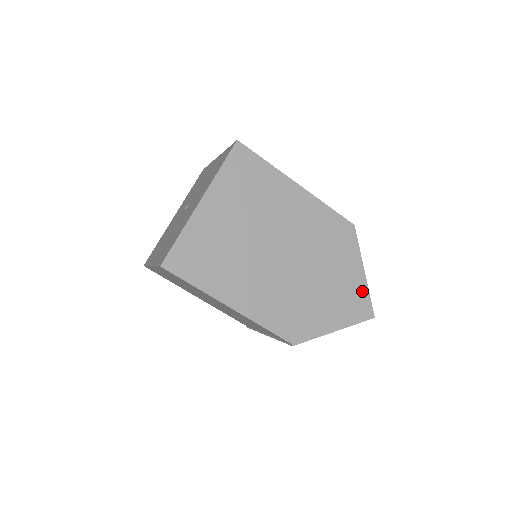
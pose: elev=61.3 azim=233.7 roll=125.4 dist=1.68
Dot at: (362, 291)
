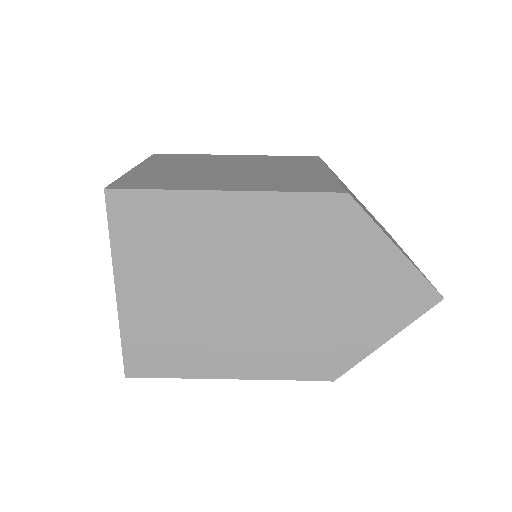
Dot at: (406, 275)
